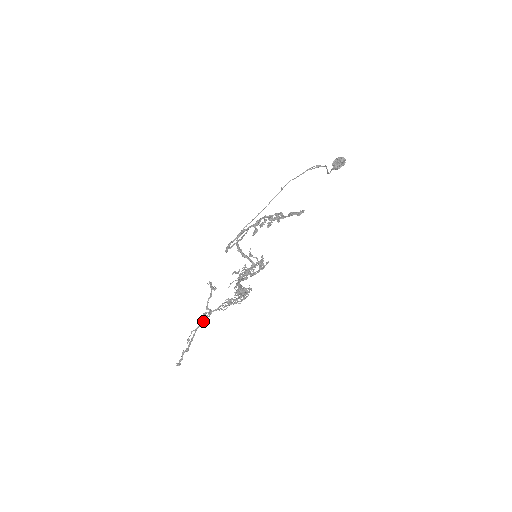
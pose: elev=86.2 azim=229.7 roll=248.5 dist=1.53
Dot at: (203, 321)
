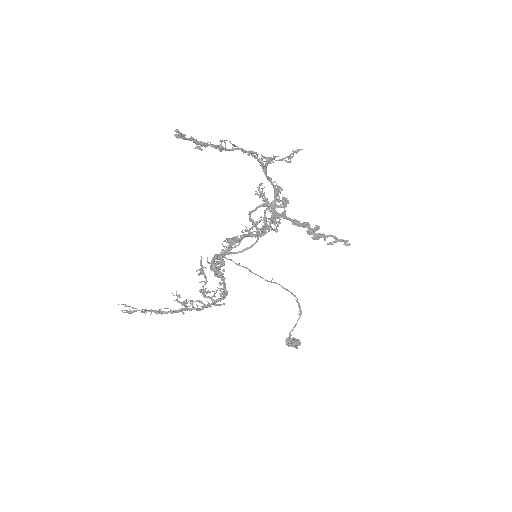
Dot at: occluded
